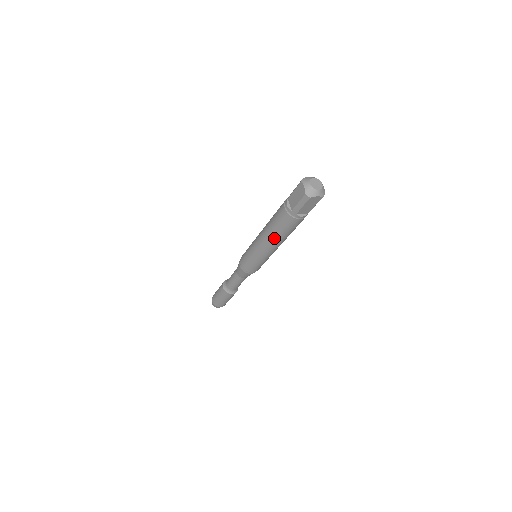
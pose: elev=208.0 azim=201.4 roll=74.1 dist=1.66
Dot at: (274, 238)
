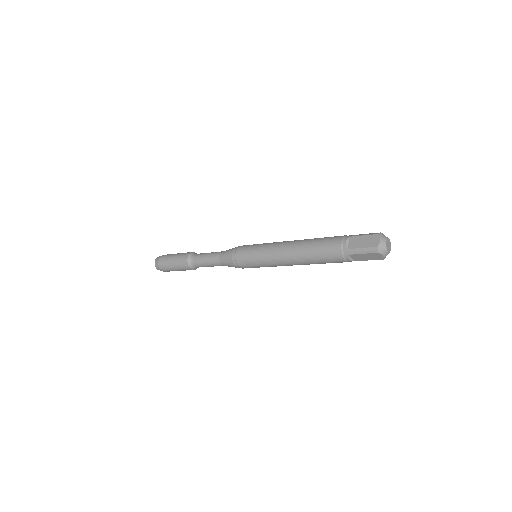
Dot at: (302, 257)
